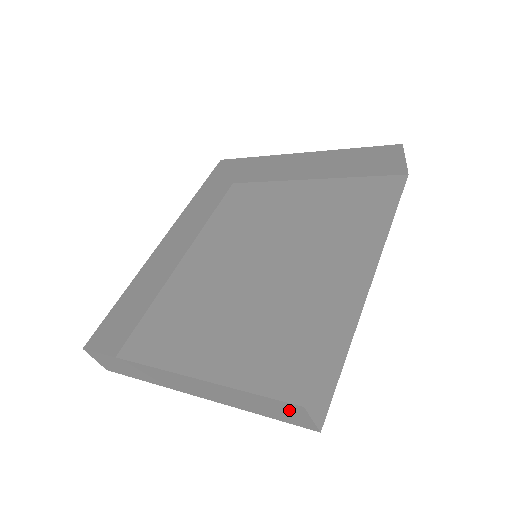
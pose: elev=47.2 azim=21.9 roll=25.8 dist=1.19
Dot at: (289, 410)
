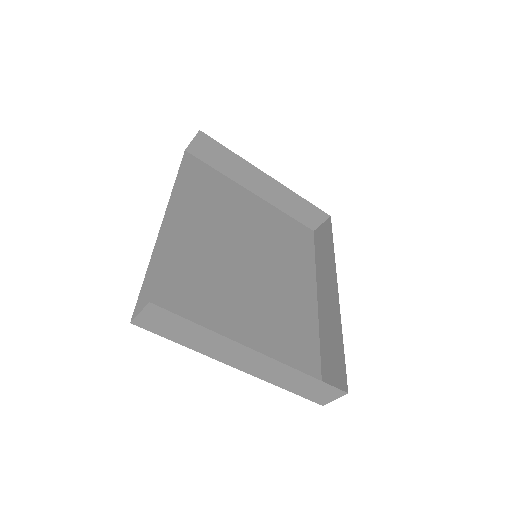
Dot at: (329, 392)
